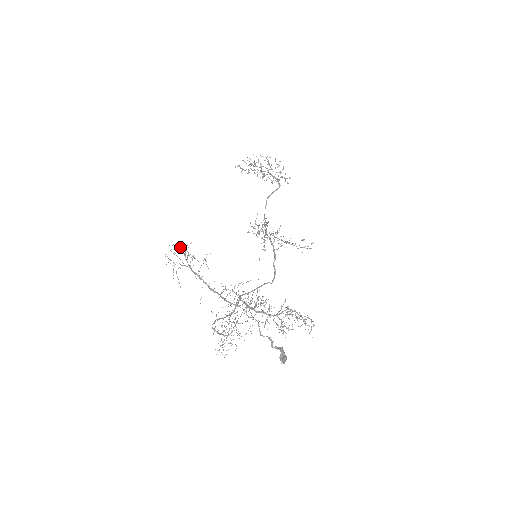
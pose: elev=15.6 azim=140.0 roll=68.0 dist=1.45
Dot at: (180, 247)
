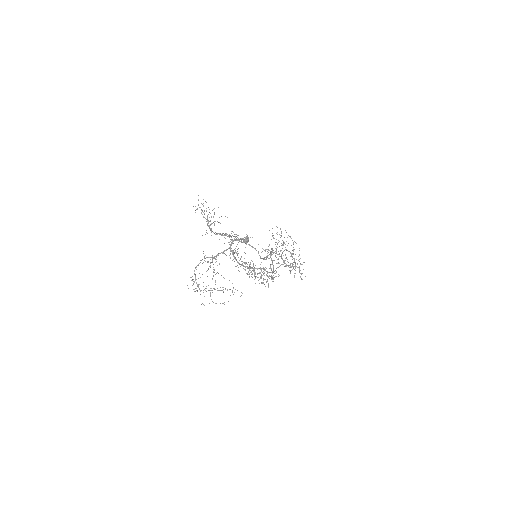
Dot at: occluded
